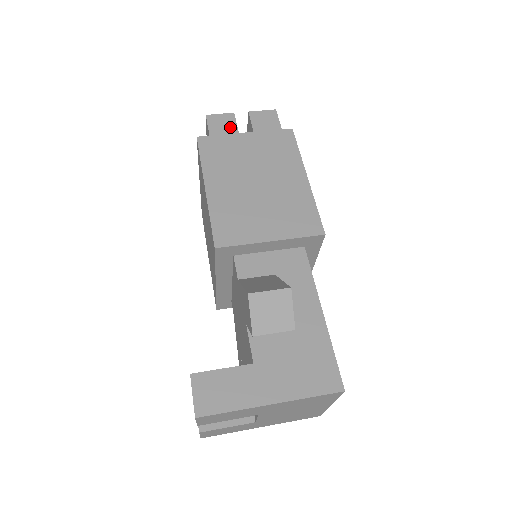
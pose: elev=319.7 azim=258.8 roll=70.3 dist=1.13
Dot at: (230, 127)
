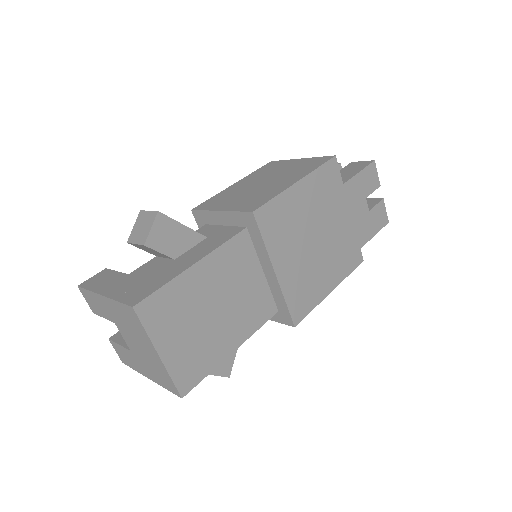
Dot at: occluded
